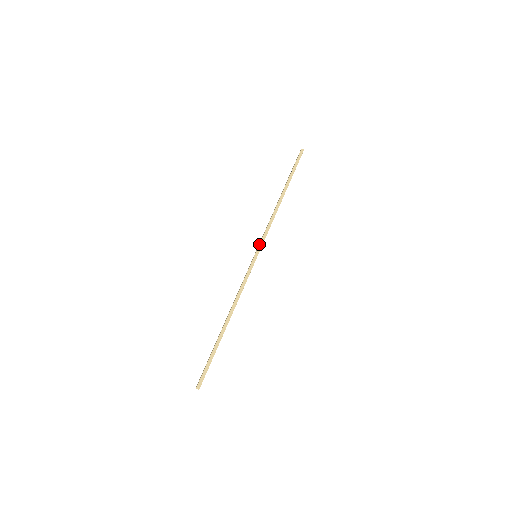
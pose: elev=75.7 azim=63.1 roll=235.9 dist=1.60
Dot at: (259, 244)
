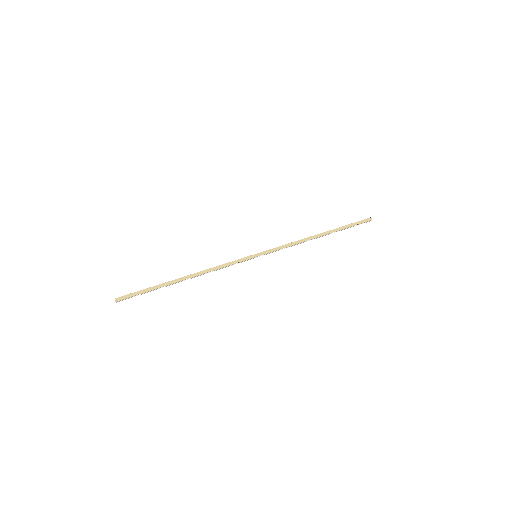
Dot at: (267, 250)
